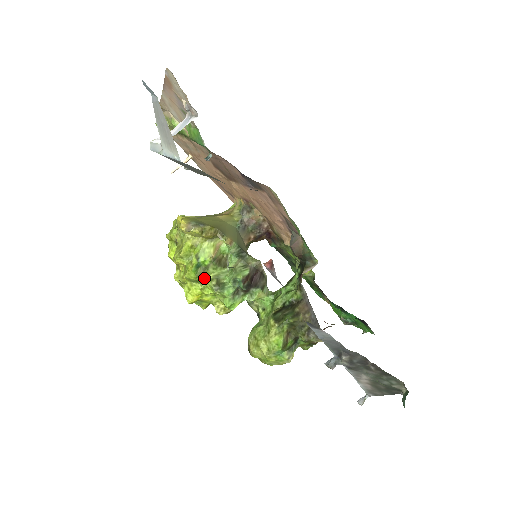
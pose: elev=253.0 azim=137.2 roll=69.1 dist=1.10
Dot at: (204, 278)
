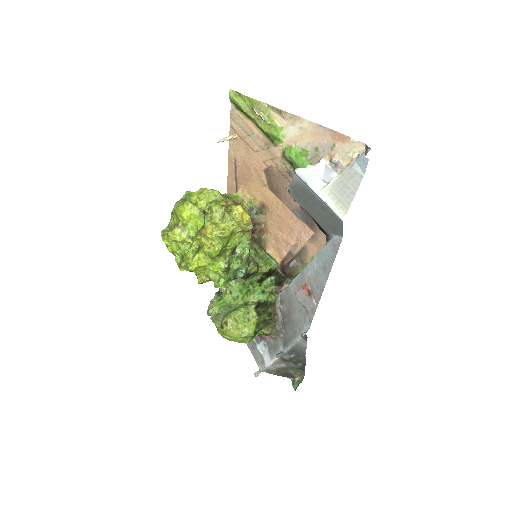
Dot at: (220, 258)
